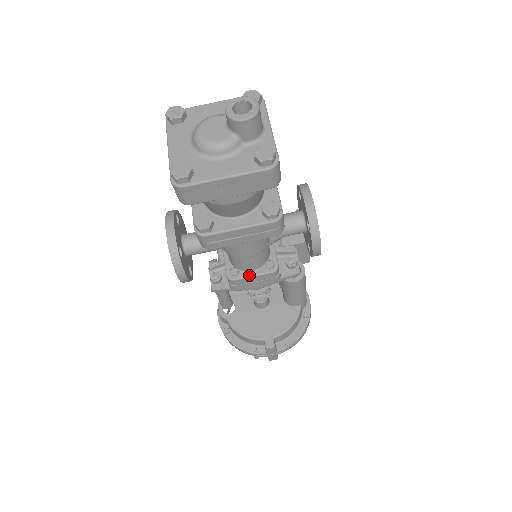
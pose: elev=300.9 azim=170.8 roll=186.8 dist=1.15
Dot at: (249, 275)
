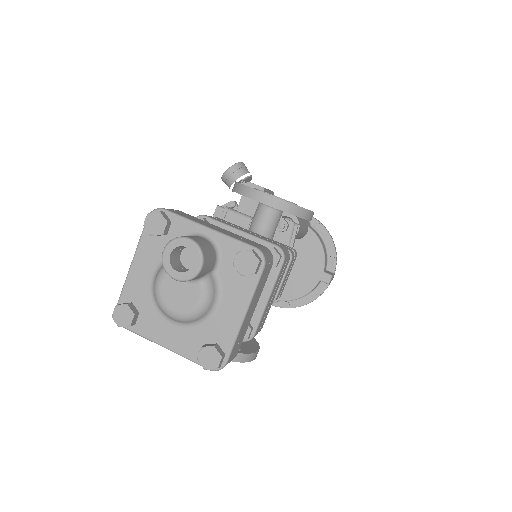
Dot at: occluded
